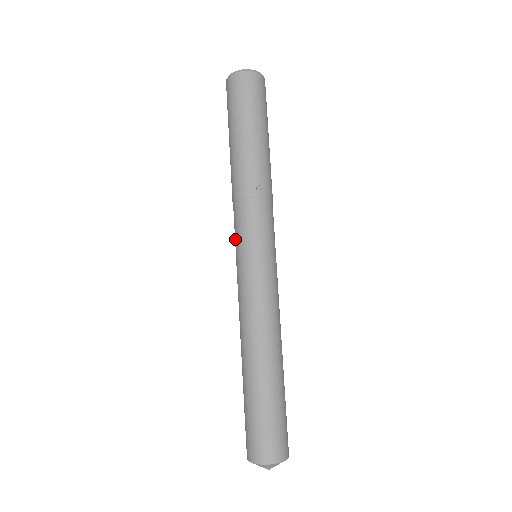
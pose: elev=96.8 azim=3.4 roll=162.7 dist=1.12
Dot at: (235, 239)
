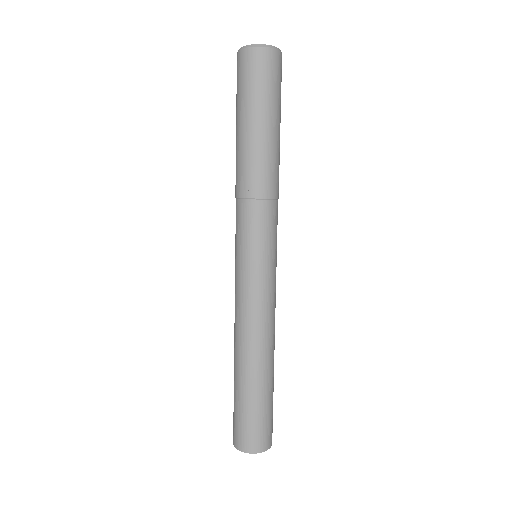
Dot at: occluded
